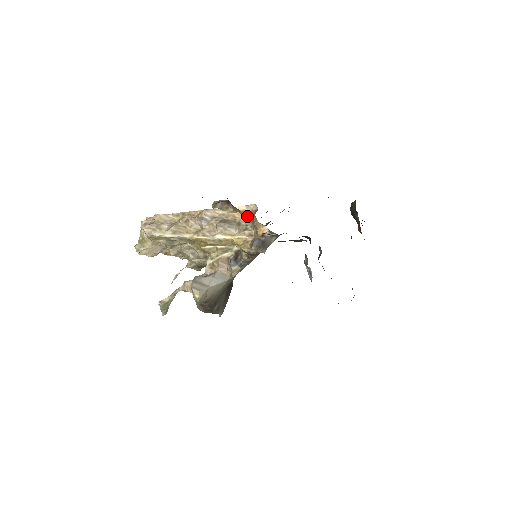
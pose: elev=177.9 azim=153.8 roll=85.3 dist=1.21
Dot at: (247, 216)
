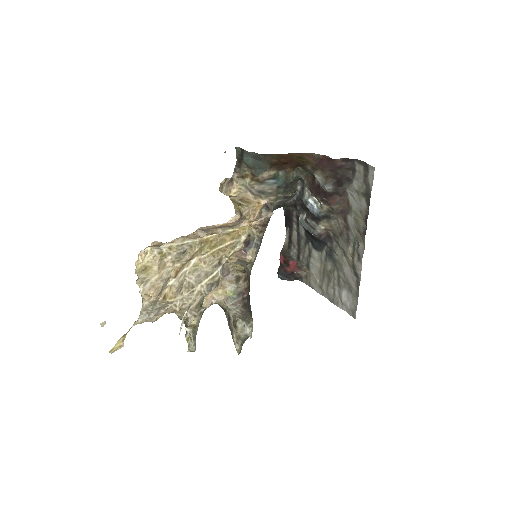
Dot at: (235, 223)
